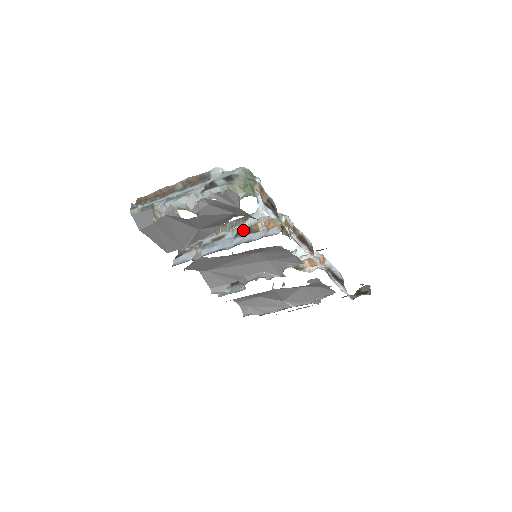
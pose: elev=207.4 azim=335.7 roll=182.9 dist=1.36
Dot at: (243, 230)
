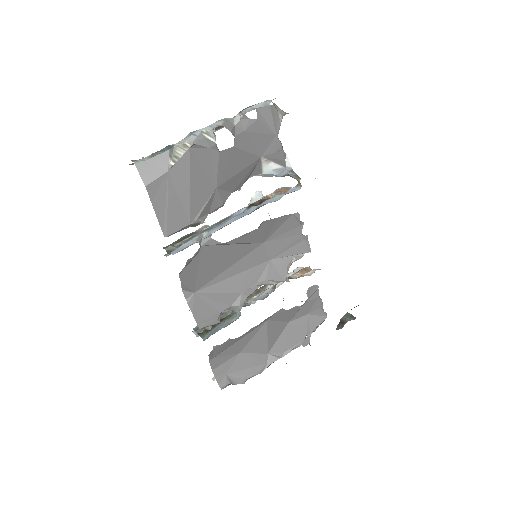
Dot at: (253, 203)
